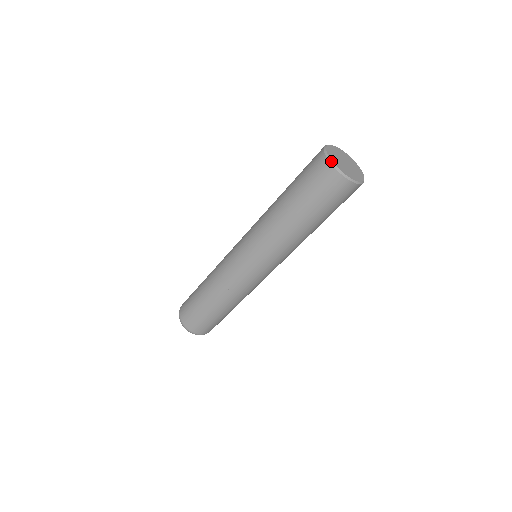
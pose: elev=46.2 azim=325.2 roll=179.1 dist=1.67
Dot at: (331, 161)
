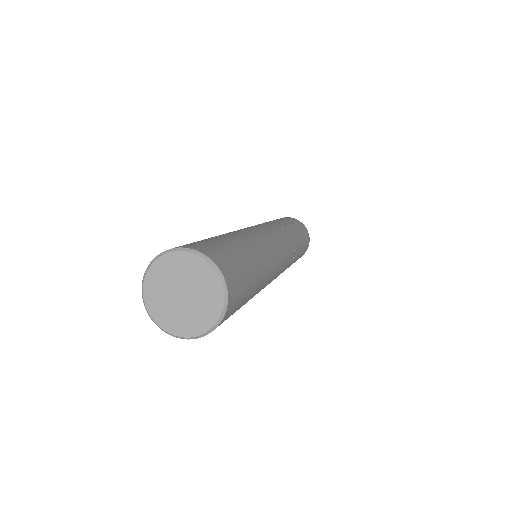
Dot at: occluded
